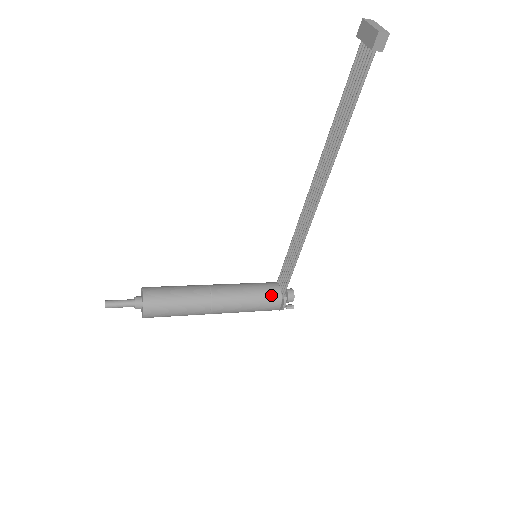
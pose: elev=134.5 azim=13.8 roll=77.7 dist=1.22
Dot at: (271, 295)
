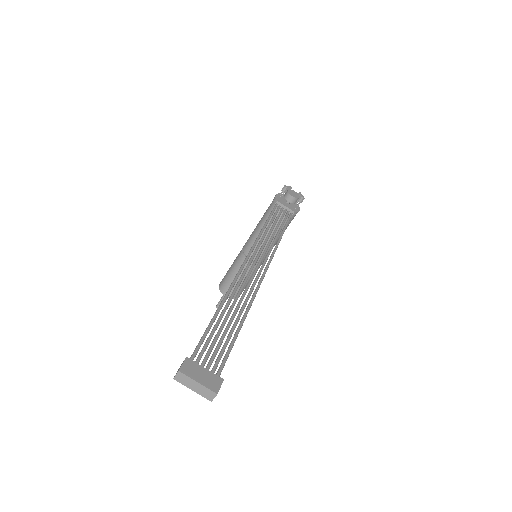
Dot at: (284, 223)
